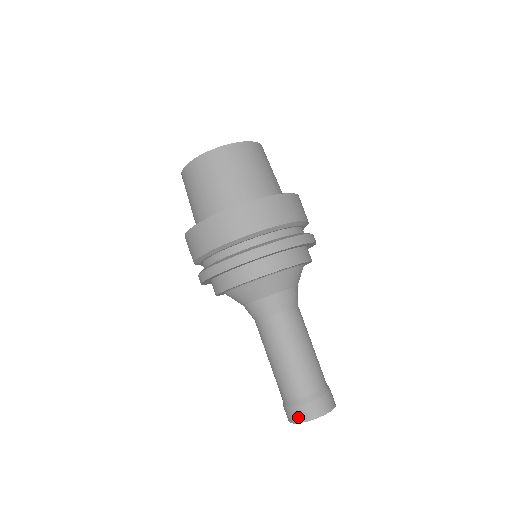
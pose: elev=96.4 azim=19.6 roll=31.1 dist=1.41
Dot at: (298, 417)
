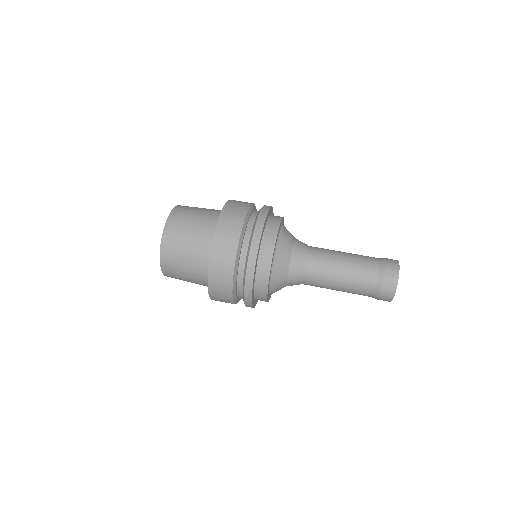
Dot at: (388, 298)
